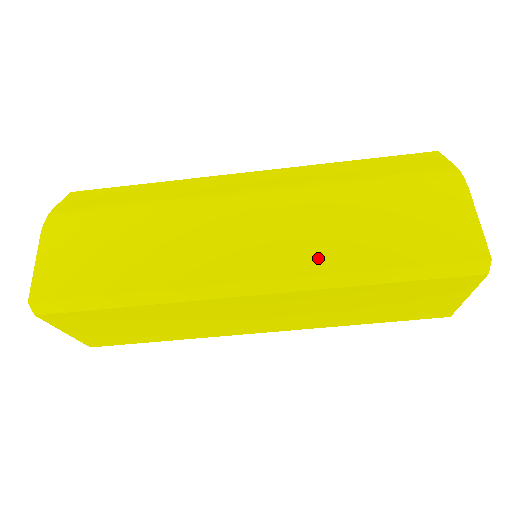
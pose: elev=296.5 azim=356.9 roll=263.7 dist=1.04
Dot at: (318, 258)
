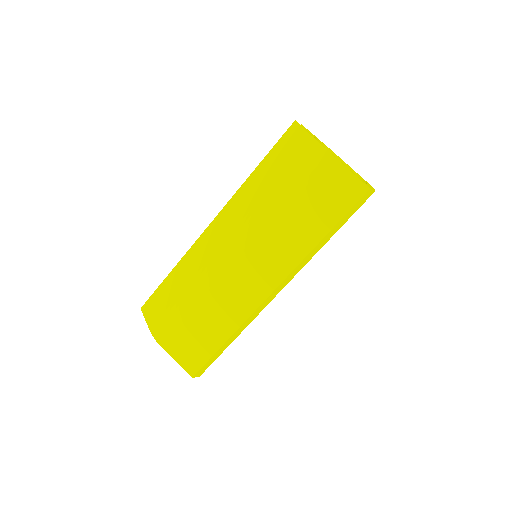
Dot at: (292, 256)
